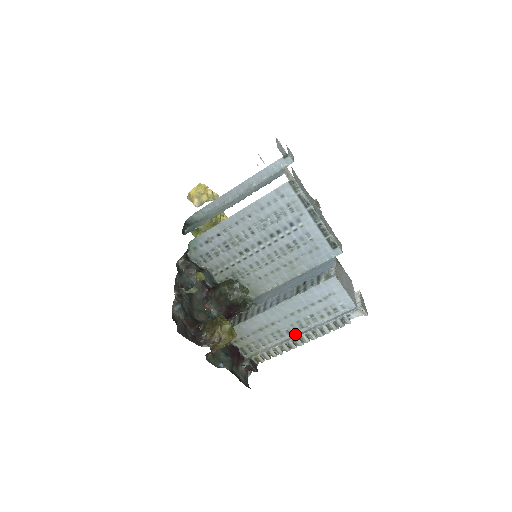
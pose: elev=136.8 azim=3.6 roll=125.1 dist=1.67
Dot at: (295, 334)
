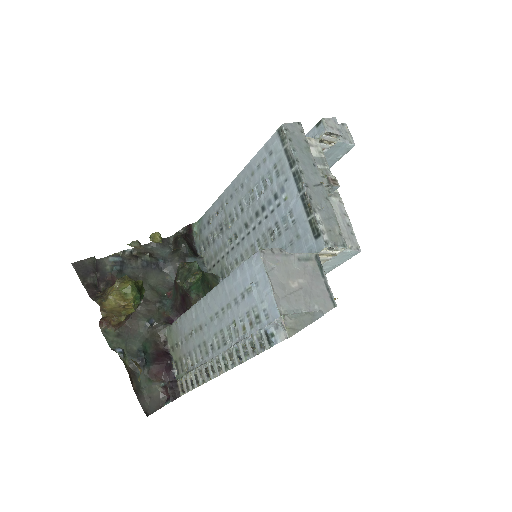
Dot at: (218, 354)
